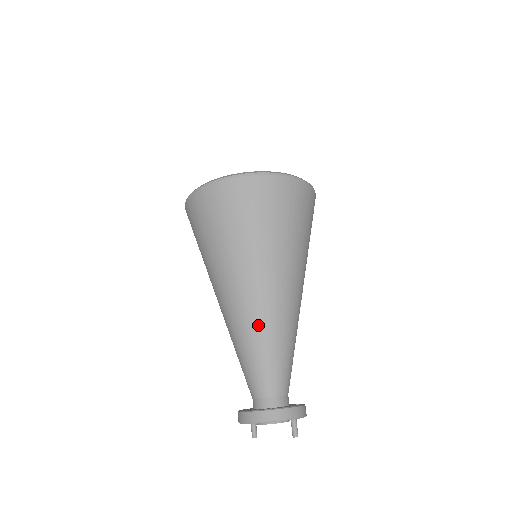
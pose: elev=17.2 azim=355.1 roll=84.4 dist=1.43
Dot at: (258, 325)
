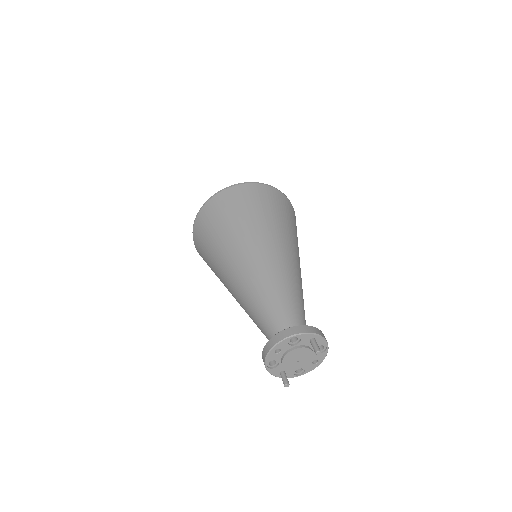
Dot at: (261, 278)
